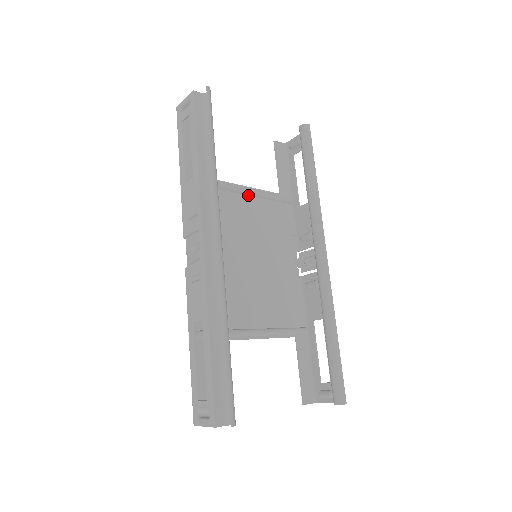
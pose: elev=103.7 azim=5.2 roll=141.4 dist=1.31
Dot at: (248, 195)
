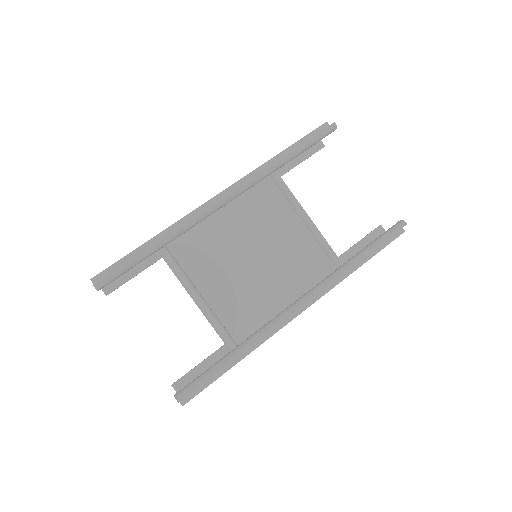
Dot at: (307, 227)
